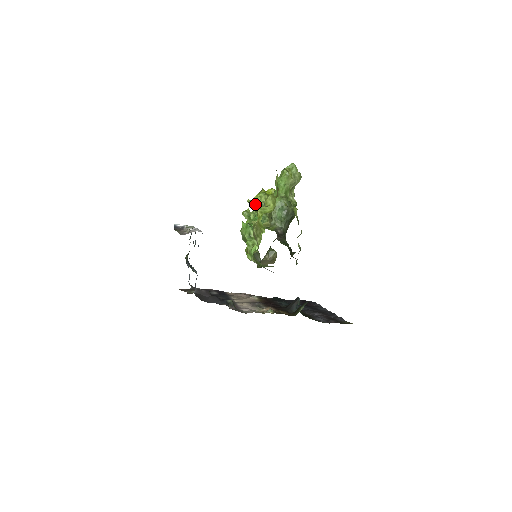
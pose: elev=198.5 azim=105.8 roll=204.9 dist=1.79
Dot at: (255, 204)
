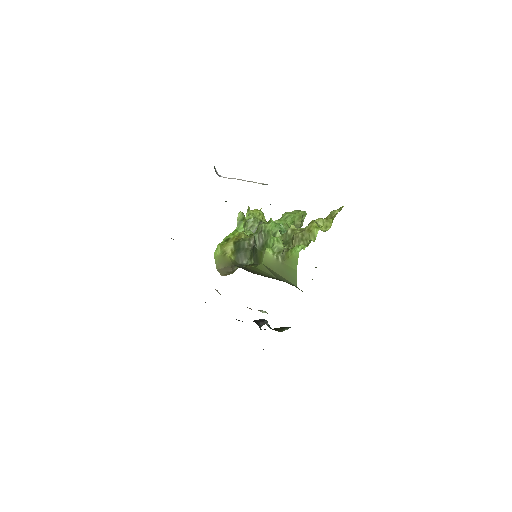
Dot at: (252, 215)
